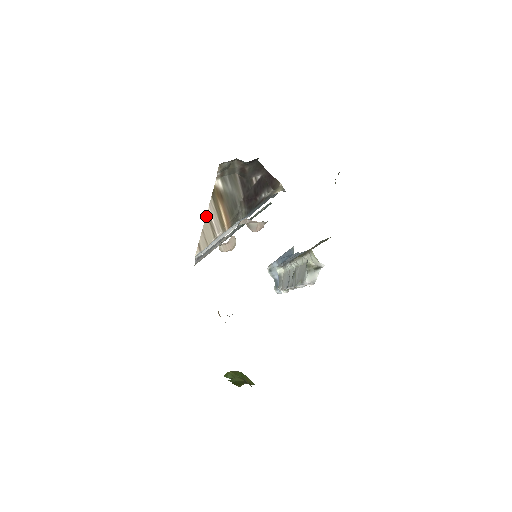
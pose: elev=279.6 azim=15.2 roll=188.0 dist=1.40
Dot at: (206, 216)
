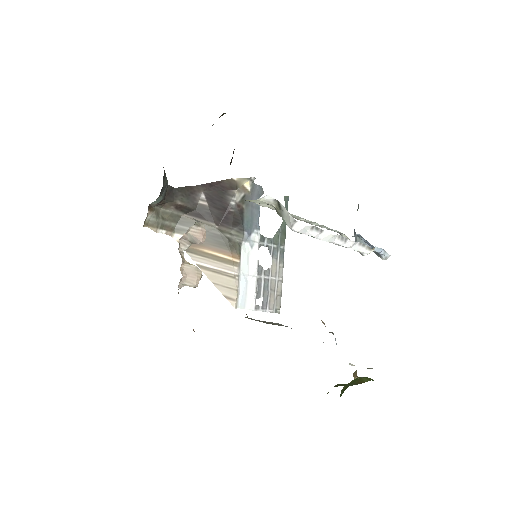
Dot at: (202, 270)
